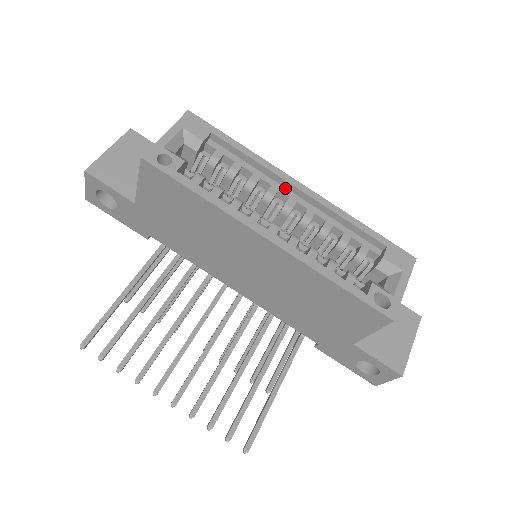
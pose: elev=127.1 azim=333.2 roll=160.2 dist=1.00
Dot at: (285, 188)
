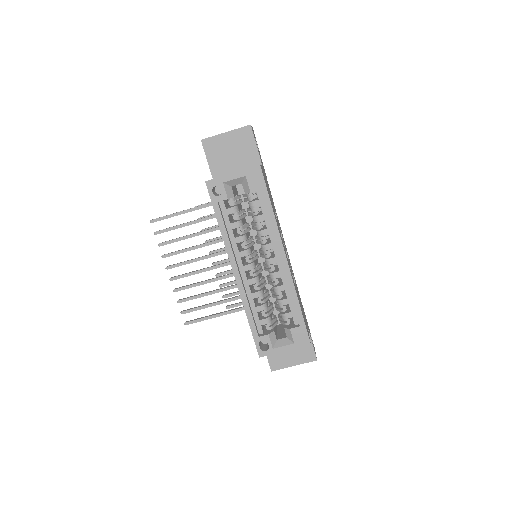
Dot at: (278, 250)
